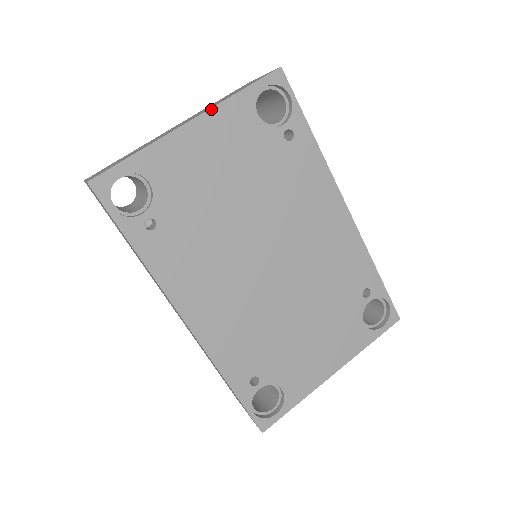
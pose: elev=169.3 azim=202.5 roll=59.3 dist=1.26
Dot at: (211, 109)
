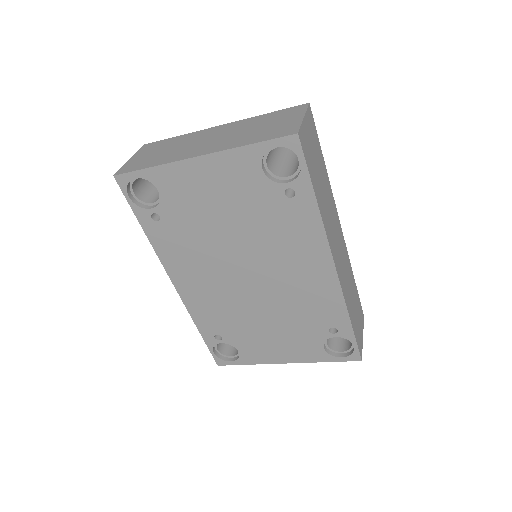
Dot at: (218, 152)
